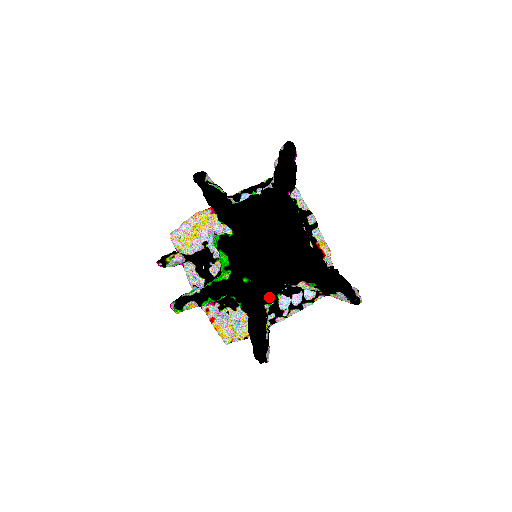
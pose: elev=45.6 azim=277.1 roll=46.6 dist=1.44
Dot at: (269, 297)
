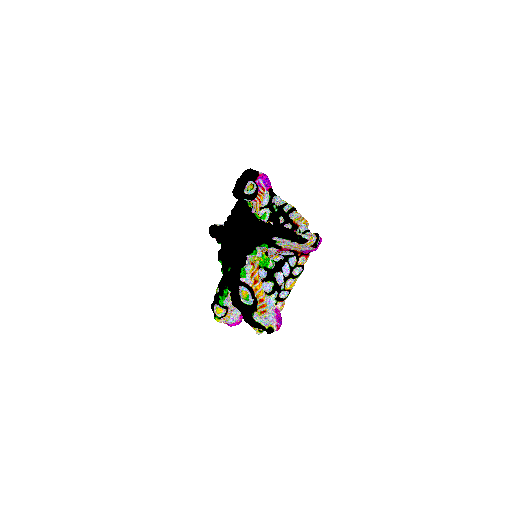
Dot at: (238, 271)
